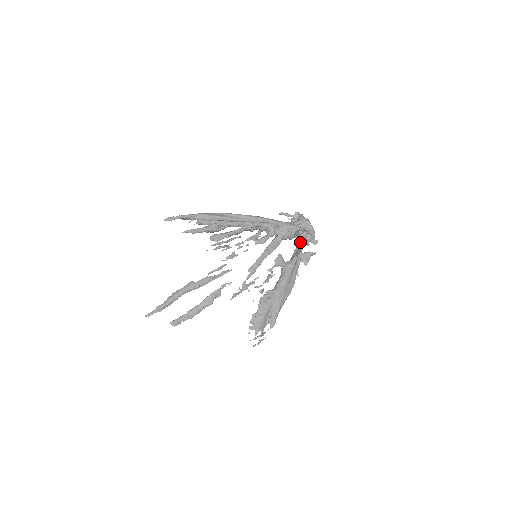
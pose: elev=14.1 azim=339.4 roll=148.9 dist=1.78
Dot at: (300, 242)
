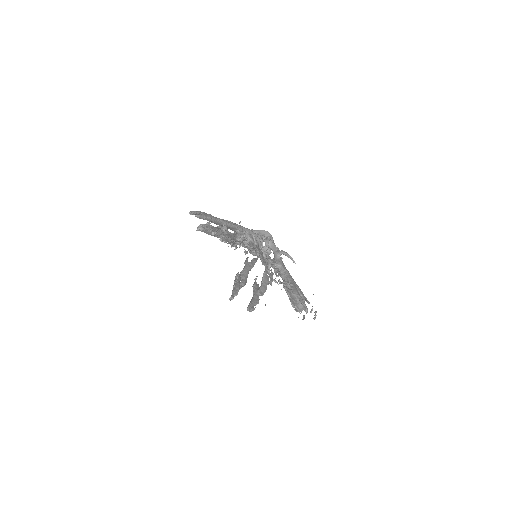
Dot at: (271, 247)
